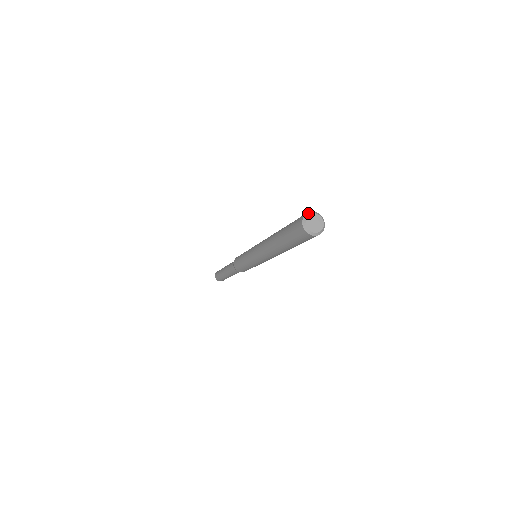
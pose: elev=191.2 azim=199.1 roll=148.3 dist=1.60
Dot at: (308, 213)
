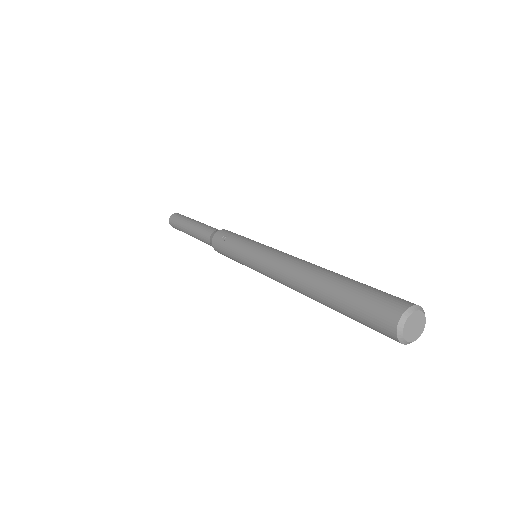
Dot at: (405, 315)
